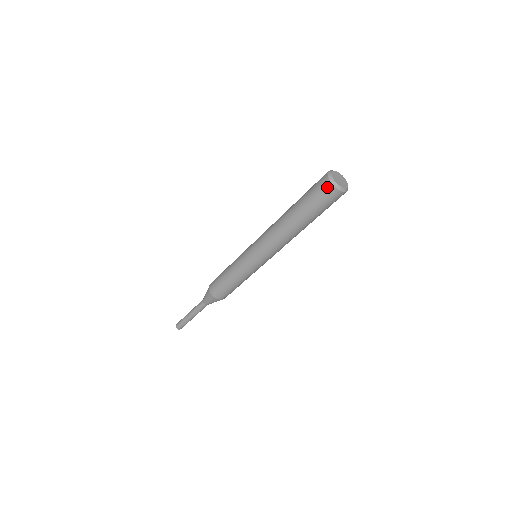
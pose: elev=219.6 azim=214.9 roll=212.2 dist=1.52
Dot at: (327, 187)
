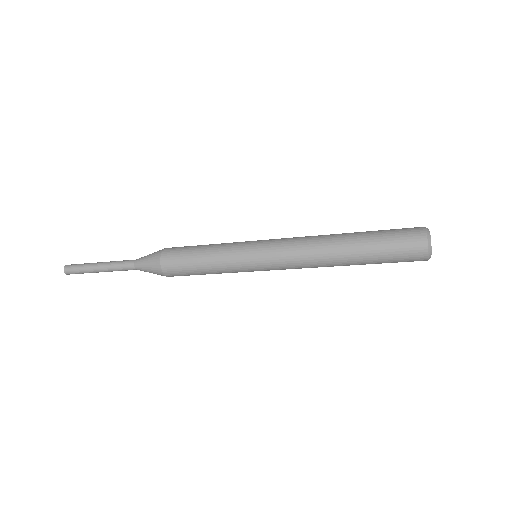
Dot at: (420, 250)
